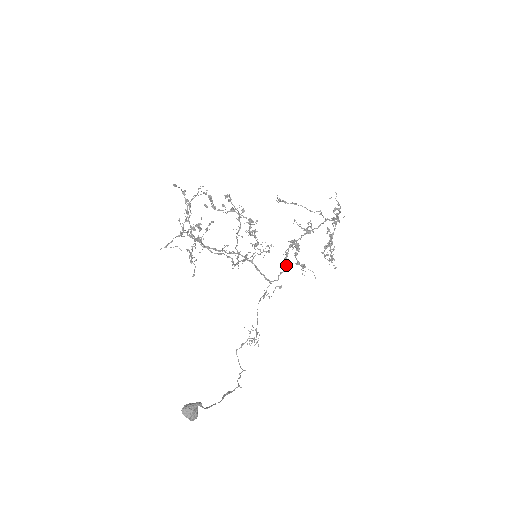
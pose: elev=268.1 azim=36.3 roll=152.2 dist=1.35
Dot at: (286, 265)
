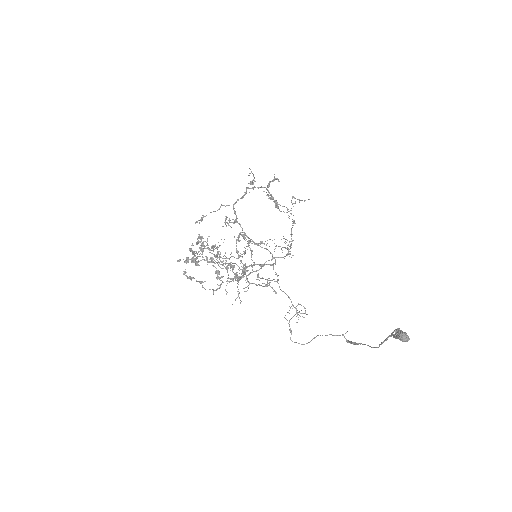
Dot at: occluded
